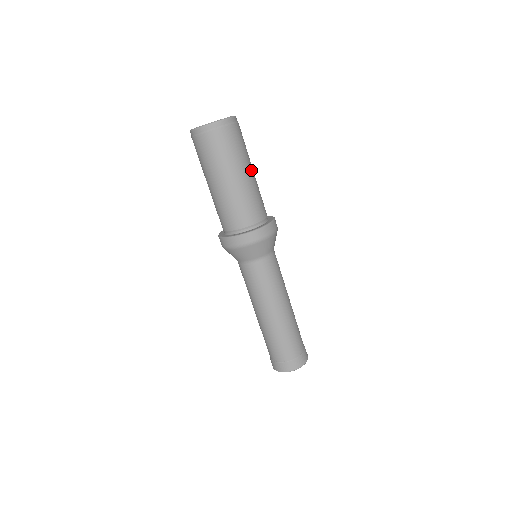
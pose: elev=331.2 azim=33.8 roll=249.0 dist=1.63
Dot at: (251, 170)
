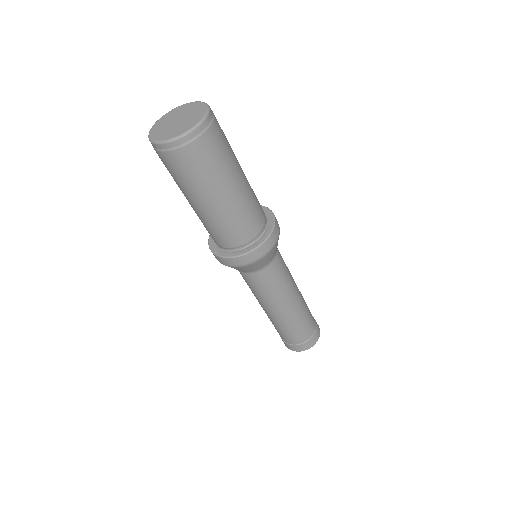
Dot at: (229, 189)
